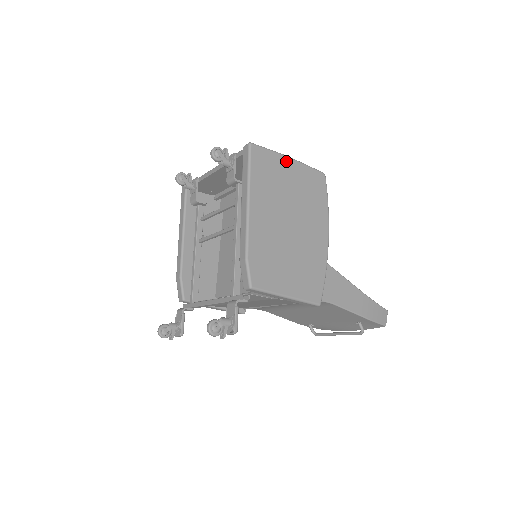
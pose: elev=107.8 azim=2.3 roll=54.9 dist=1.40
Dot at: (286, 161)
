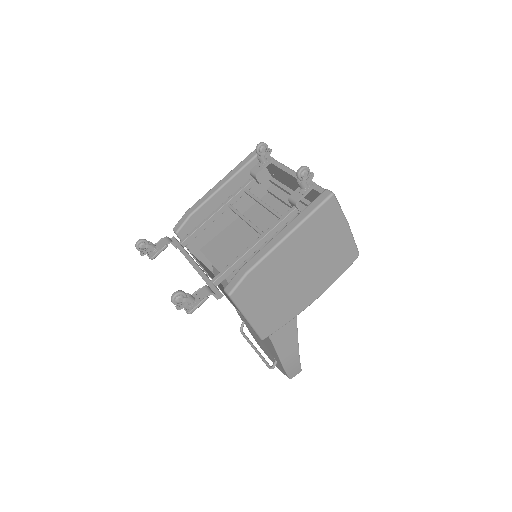
Dot at: (344, 226)
